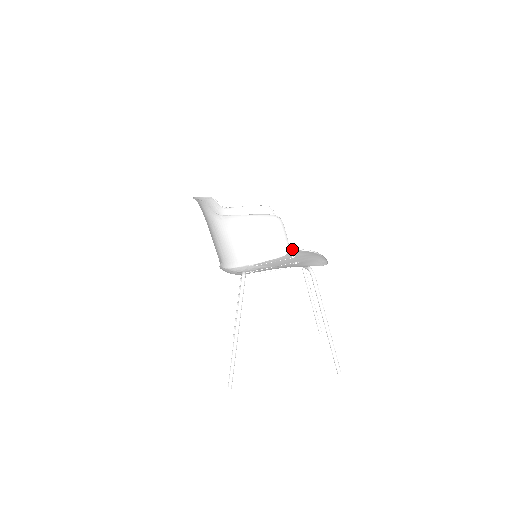
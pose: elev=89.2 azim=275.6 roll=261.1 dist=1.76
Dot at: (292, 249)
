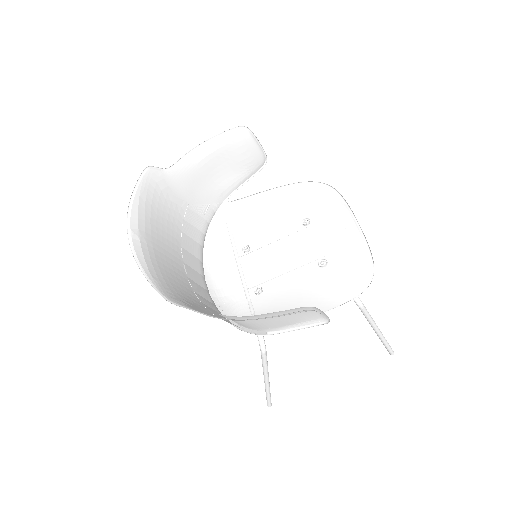
Dot at: (295, 183)
